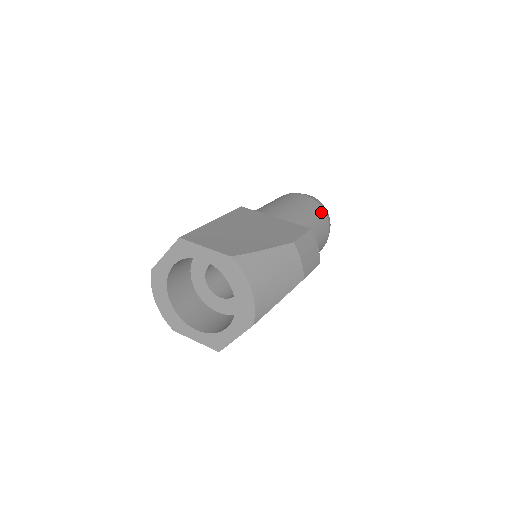
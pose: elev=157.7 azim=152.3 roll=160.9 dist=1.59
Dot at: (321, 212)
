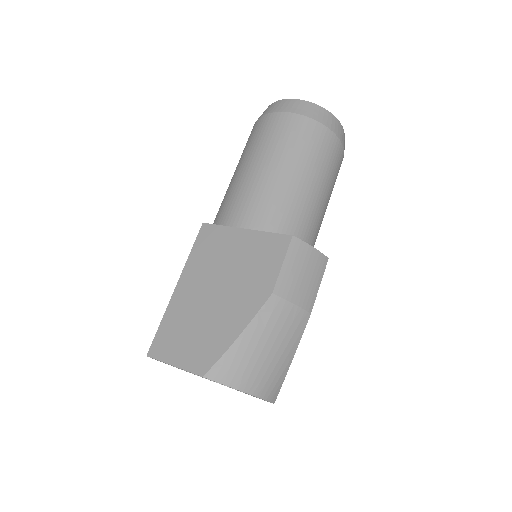
Dot at: (314, 131)
